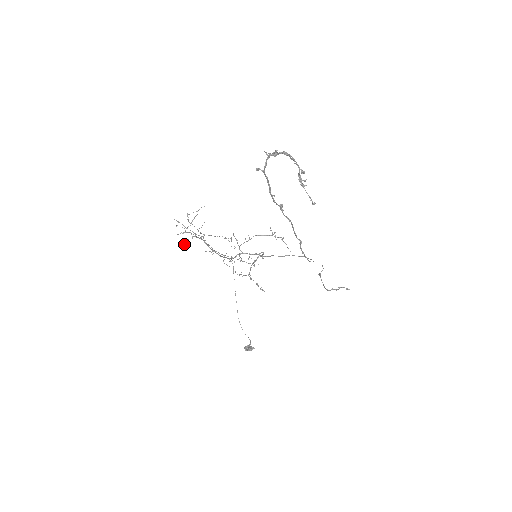
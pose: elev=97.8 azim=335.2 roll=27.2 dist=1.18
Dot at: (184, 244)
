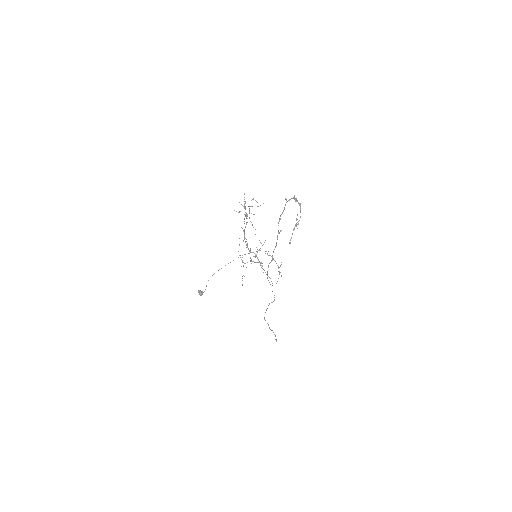
Dot at: (238, 212)
